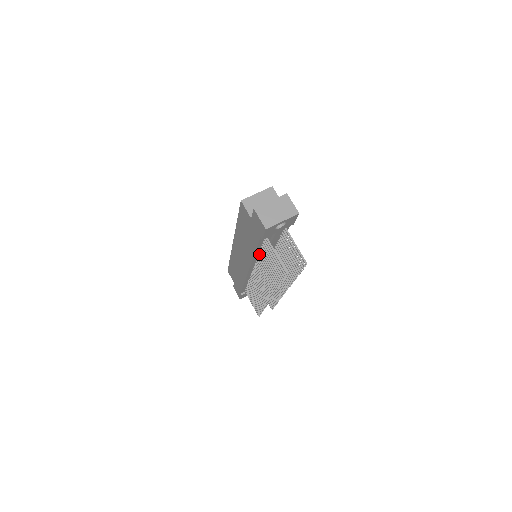
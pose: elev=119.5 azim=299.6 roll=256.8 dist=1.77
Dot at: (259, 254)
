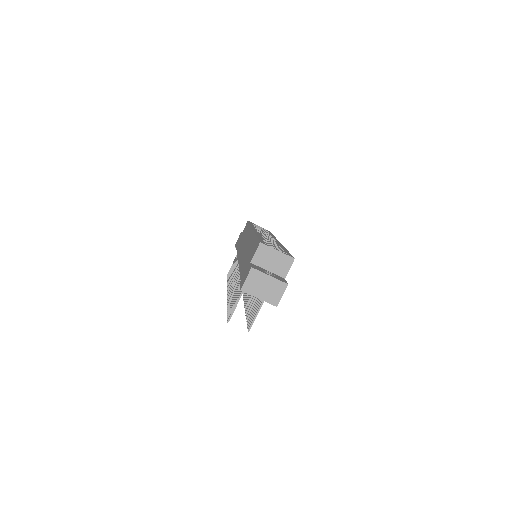
Dot at: occluded
